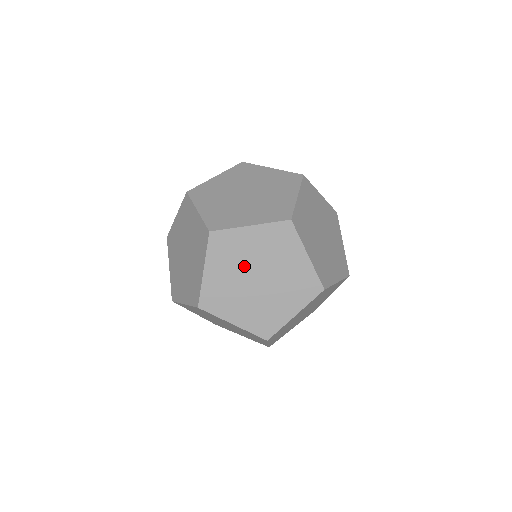
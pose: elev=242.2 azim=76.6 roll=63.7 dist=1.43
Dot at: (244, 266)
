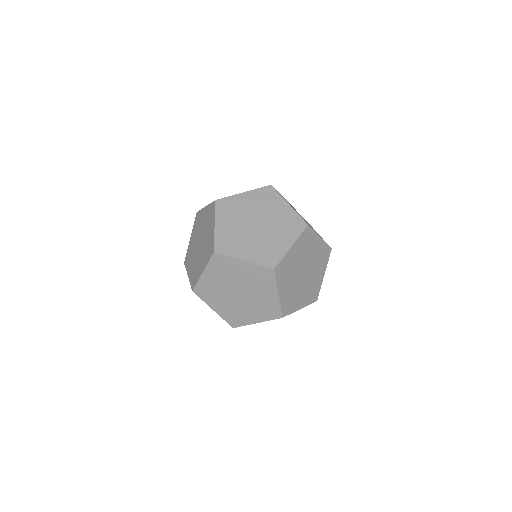
Dot at: (244, 218)
